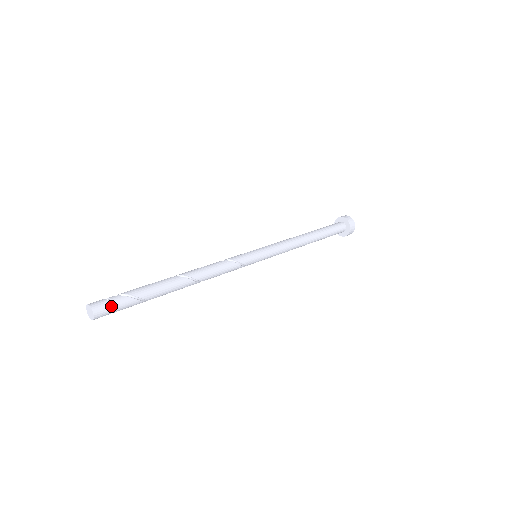
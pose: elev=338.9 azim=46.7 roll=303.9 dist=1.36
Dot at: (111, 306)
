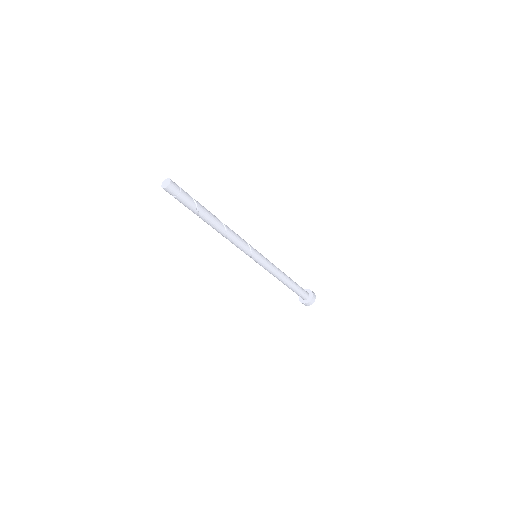
Dot at: (179, 188)
